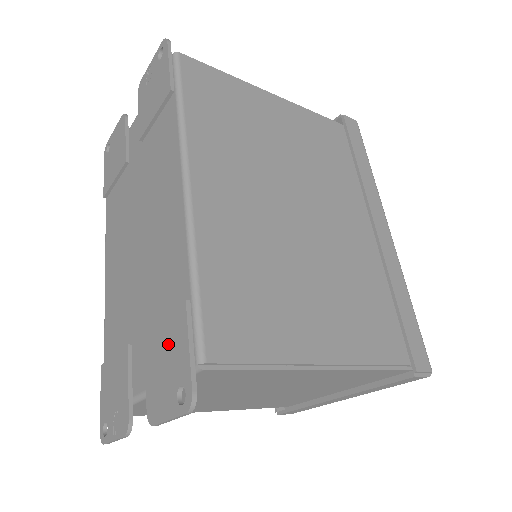
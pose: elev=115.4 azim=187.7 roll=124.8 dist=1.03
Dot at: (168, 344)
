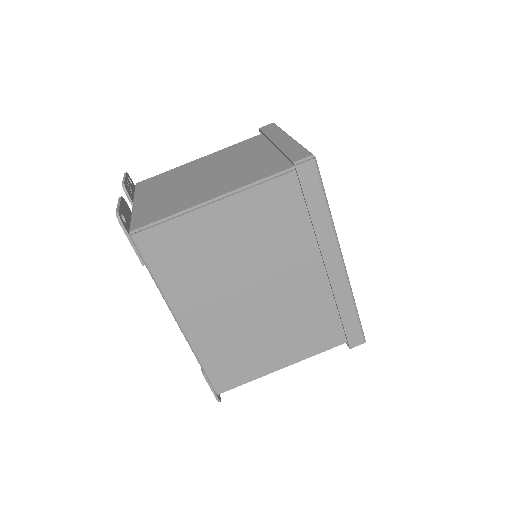
Dot at: occluded
